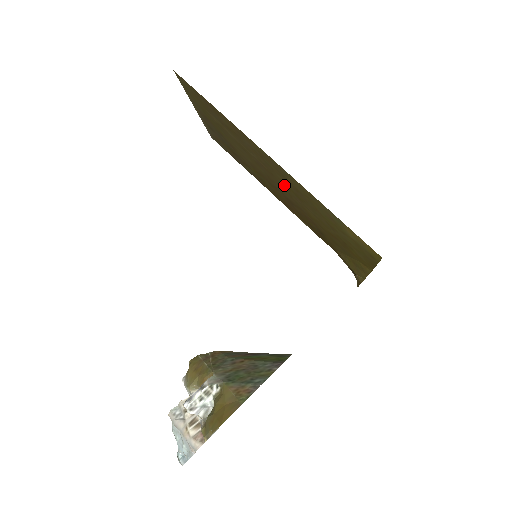
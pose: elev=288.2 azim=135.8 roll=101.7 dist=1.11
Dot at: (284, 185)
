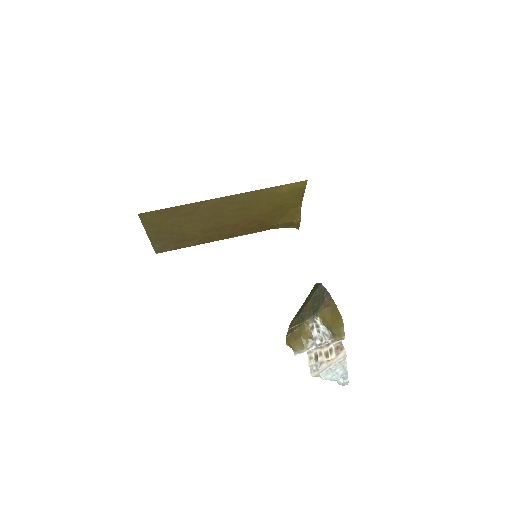
Dot at: (232, 212)
